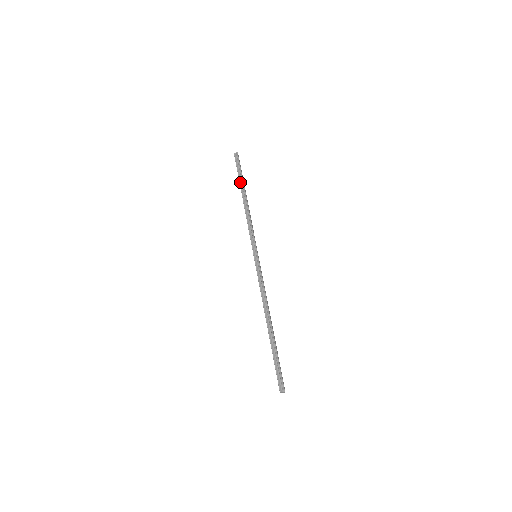
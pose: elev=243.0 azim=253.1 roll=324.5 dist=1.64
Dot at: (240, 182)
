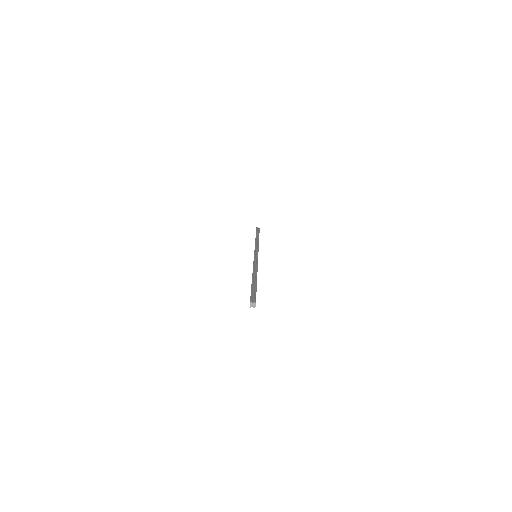
Dot at: (257, 234)
